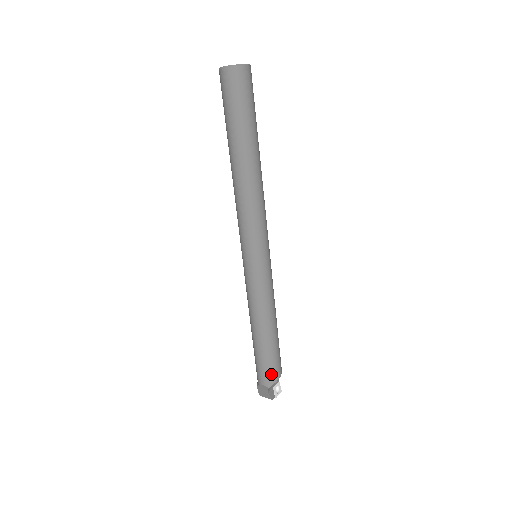
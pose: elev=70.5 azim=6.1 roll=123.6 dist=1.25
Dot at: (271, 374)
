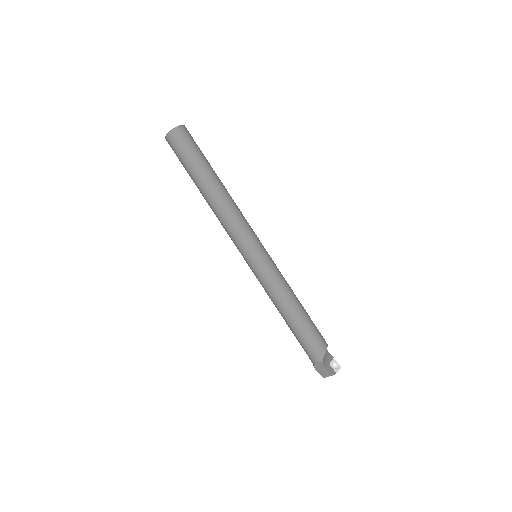
Dot at: (317, 348)
